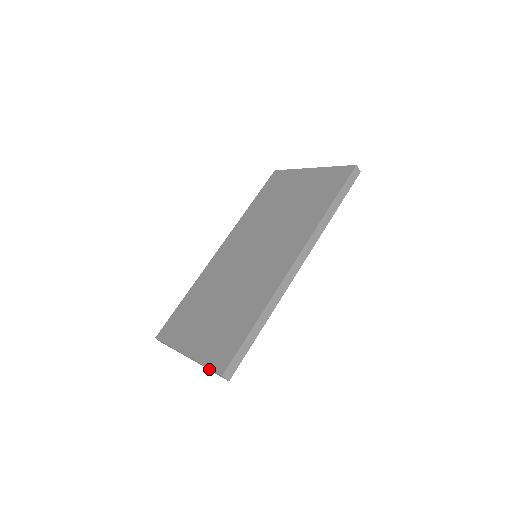
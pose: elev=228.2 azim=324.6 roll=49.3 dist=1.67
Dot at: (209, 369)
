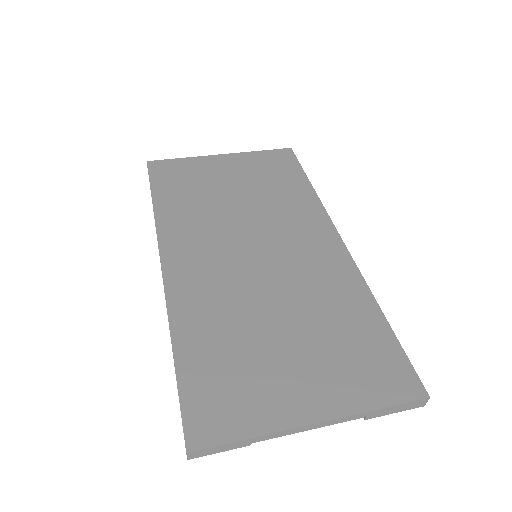
Dot at: (388, 409)
